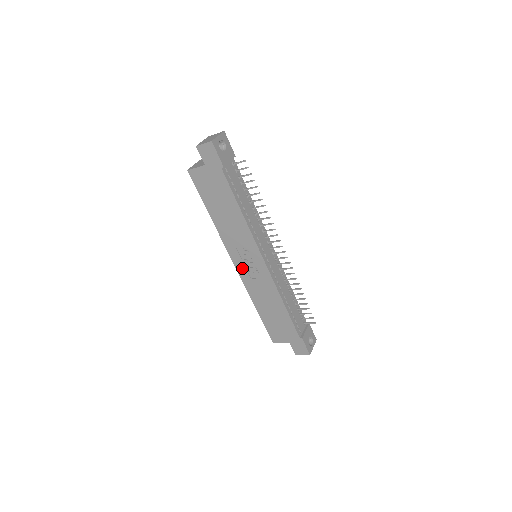
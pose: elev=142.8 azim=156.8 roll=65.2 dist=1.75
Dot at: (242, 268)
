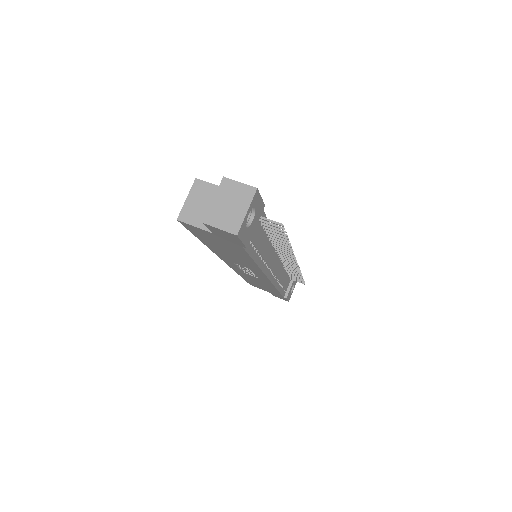
Dot at: (235, 267)
